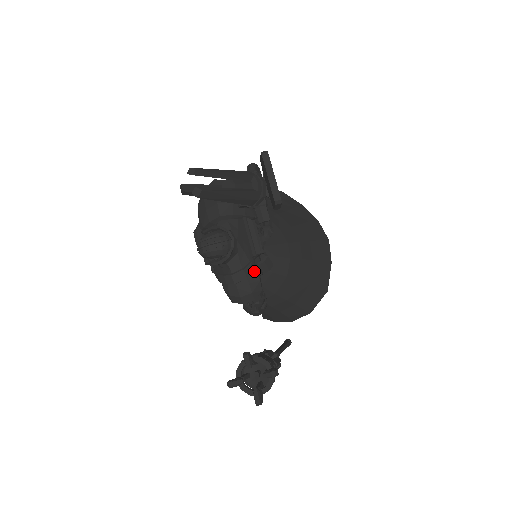
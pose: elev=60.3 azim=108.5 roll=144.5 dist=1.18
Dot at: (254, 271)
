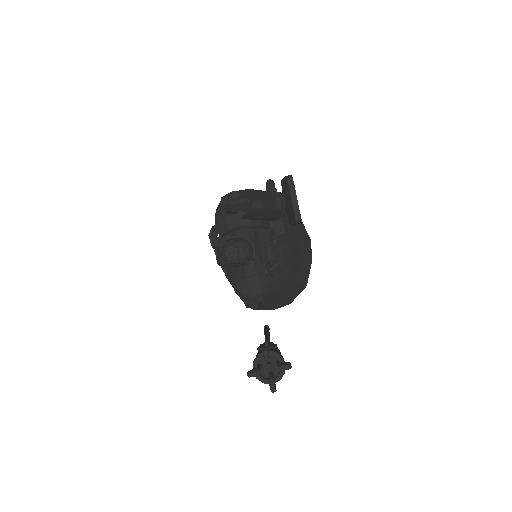
Dot at: (265, 275)
